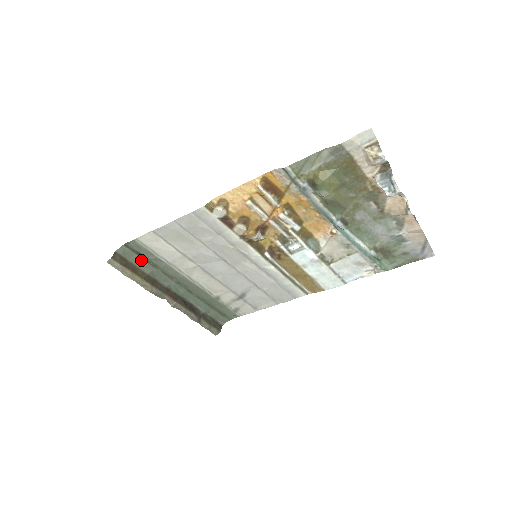
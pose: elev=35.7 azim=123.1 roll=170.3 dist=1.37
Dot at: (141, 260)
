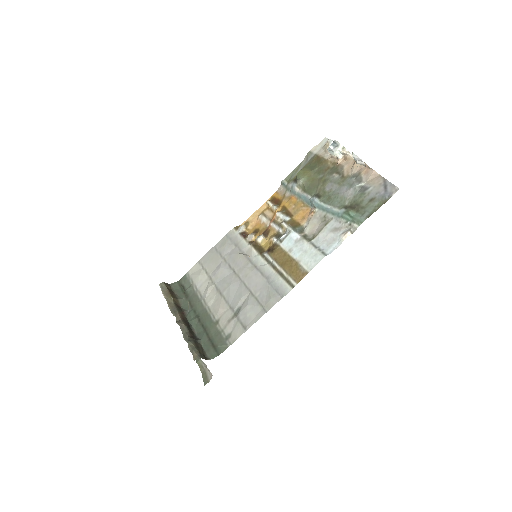
Dot at: (181, 292)
